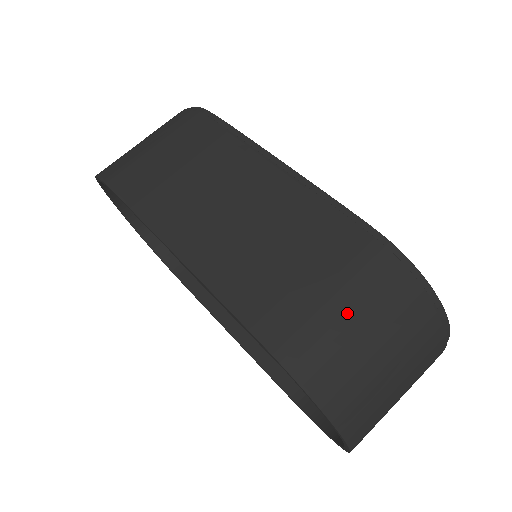
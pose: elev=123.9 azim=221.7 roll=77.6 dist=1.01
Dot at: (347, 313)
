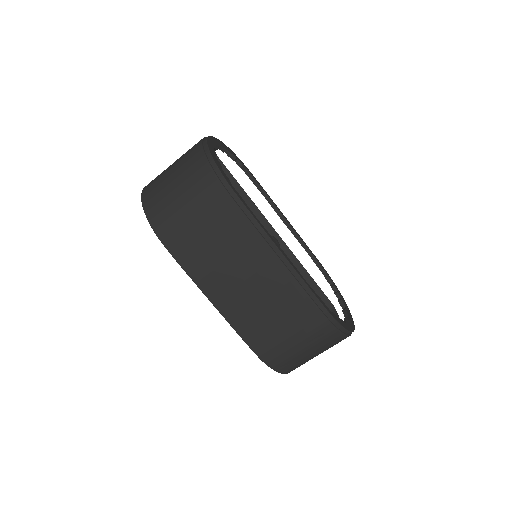
Dot at: (301, 347)
